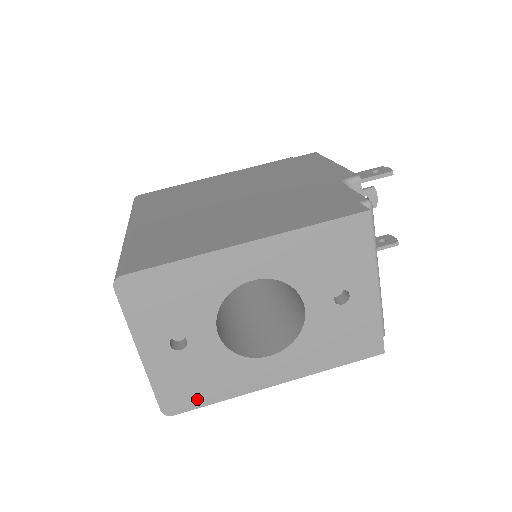
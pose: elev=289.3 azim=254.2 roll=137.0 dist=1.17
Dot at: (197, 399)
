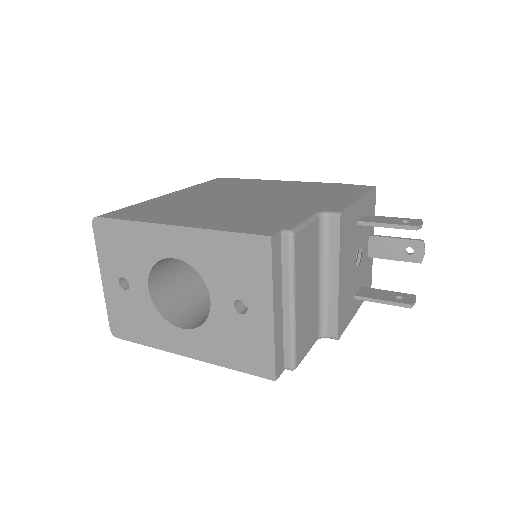
Dot at: (132, 334)
